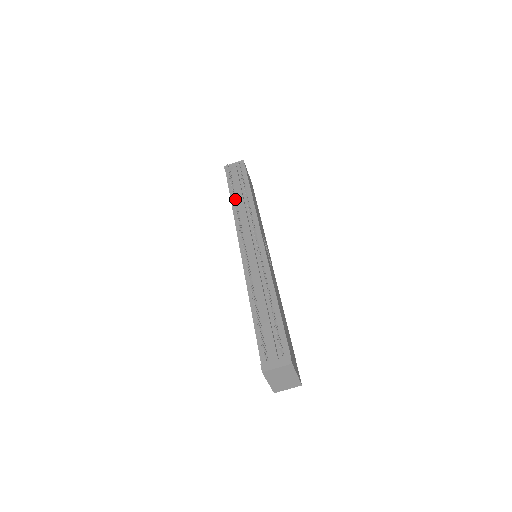
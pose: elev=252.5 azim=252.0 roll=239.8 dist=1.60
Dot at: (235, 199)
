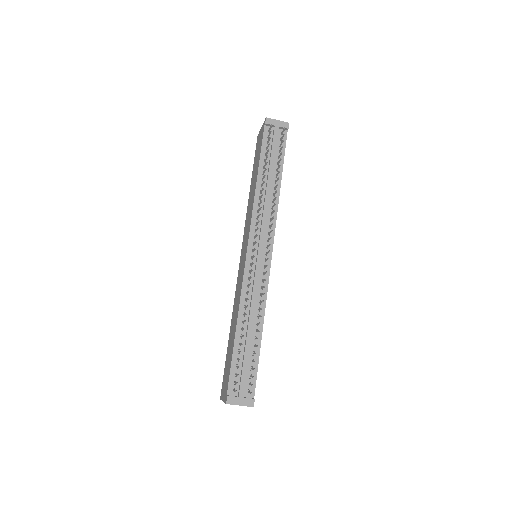
Dot at: (263, 178)
